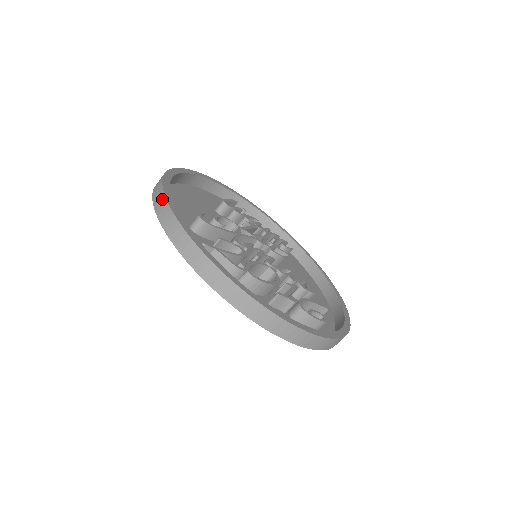
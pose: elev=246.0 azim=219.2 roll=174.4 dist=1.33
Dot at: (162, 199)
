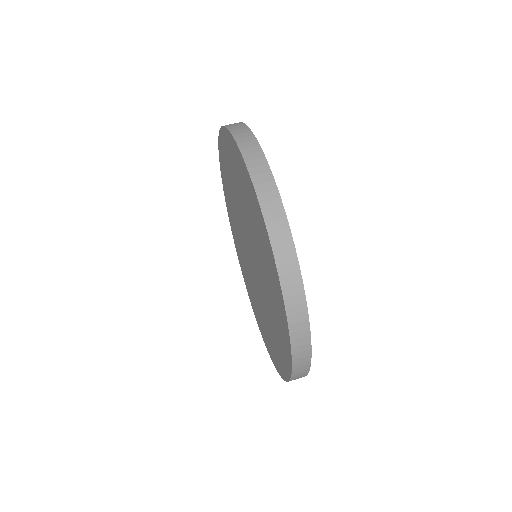
Dot at: (256, 148)
